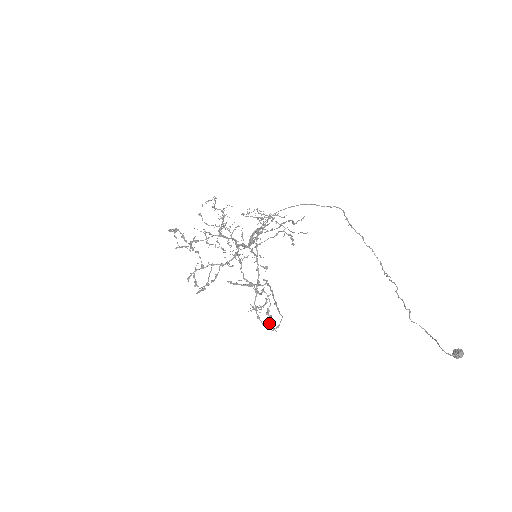
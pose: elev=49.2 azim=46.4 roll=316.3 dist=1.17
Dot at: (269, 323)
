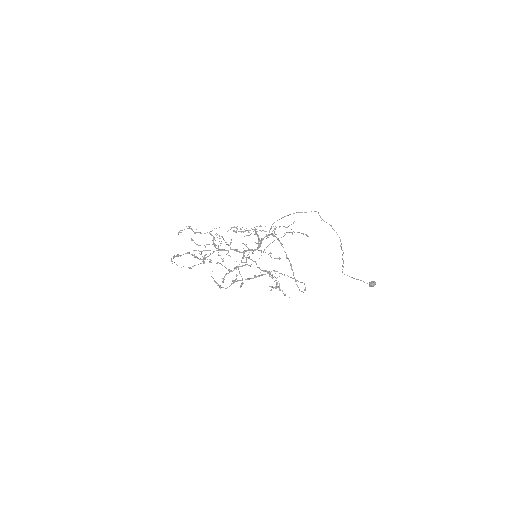
Dot at: (284, 294)
